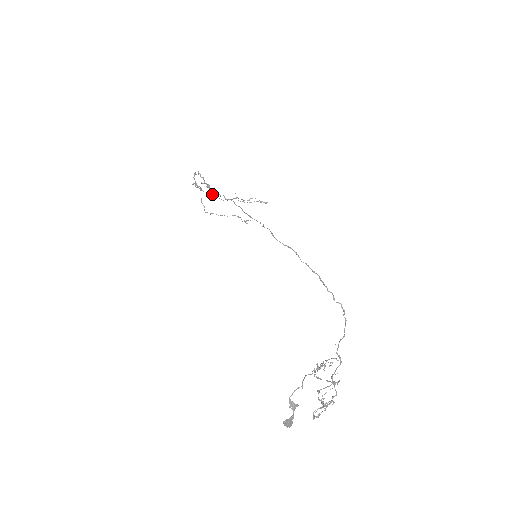
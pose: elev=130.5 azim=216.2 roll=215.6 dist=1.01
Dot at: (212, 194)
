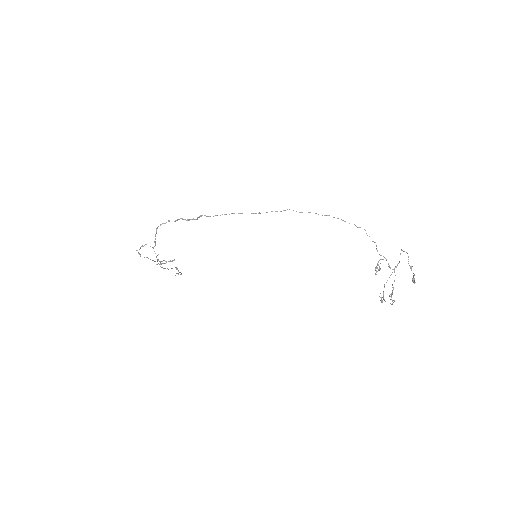
Dot at: (148, 258)
